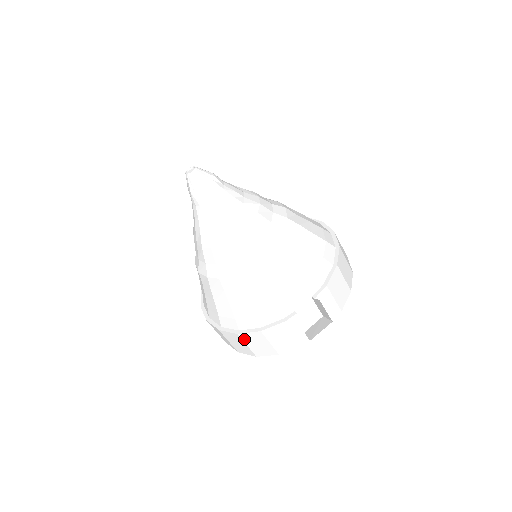
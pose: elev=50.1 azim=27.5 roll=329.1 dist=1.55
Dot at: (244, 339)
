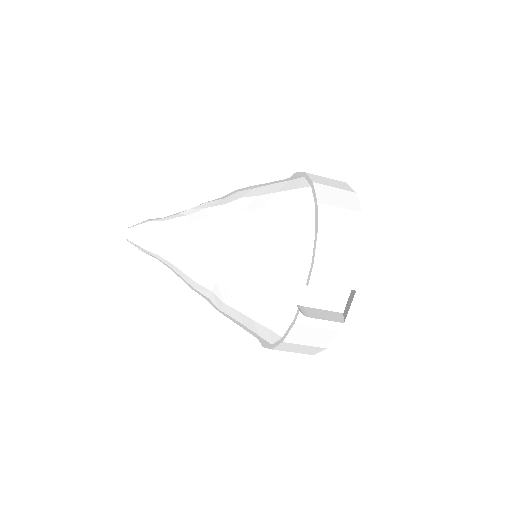
Dot at: (282, 350)
